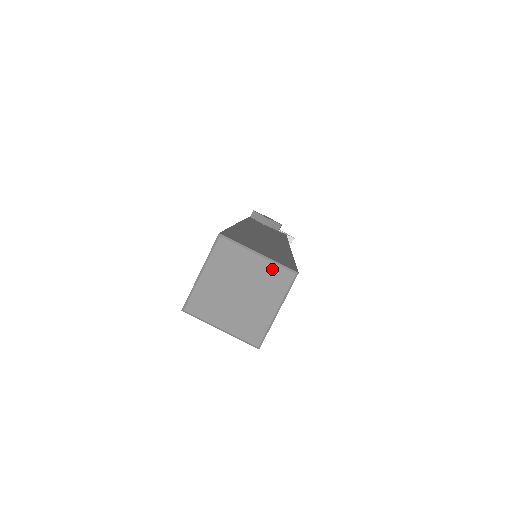
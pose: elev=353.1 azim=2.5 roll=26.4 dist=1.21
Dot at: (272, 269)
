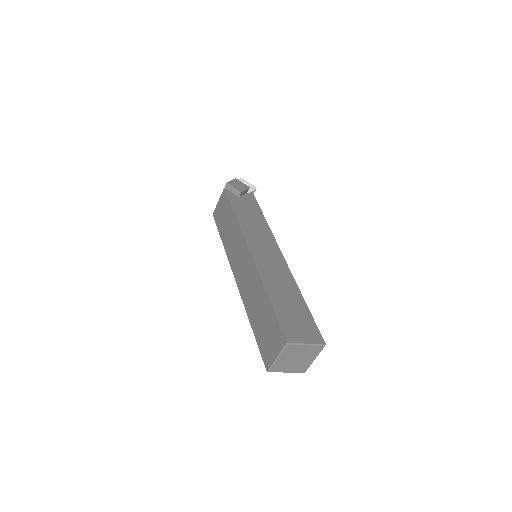
Dot at: (313, 348)
